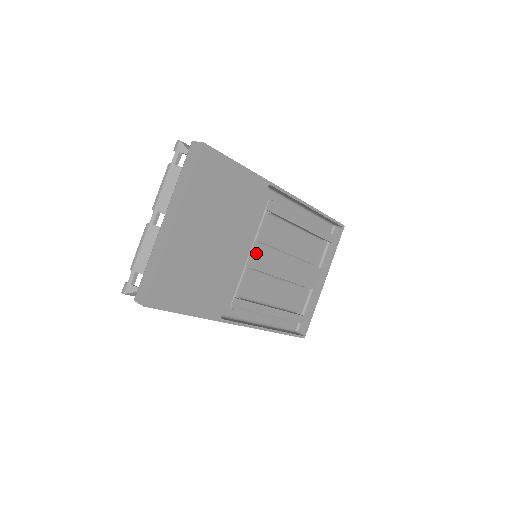
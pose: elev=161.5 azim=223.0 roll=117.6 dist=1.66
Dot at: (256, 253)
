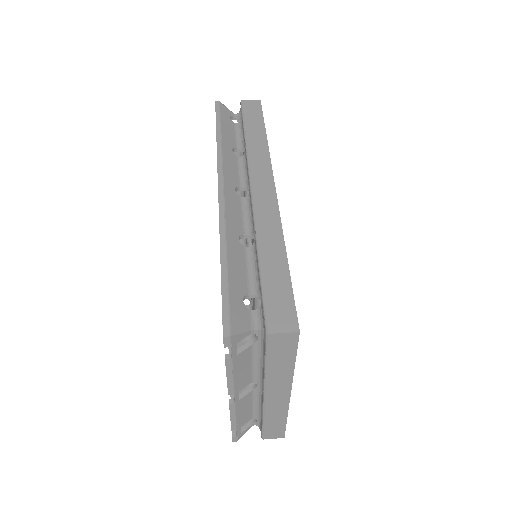
Dot at: occluded
